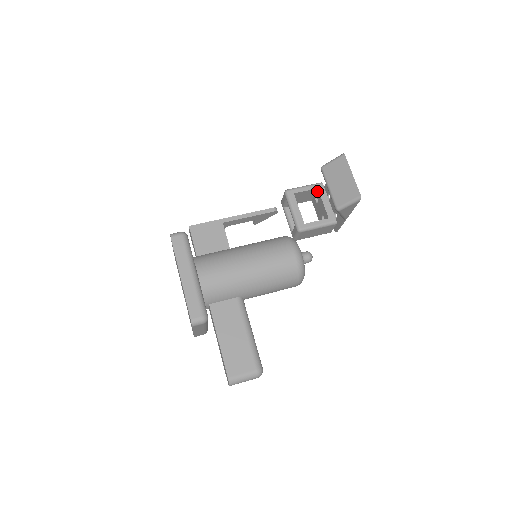
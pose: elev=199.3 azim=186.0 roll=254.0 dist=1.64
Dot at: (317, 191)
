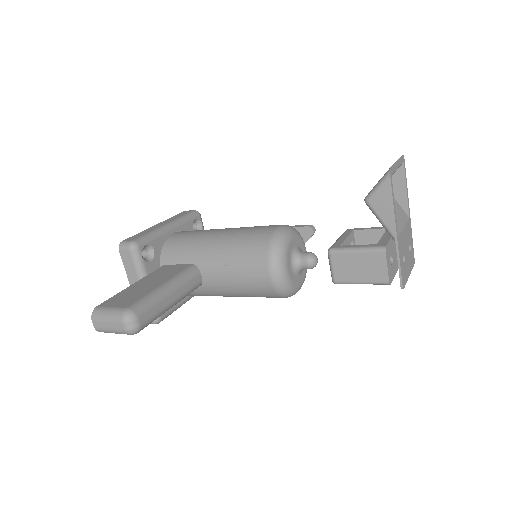
Dot at: occluded
